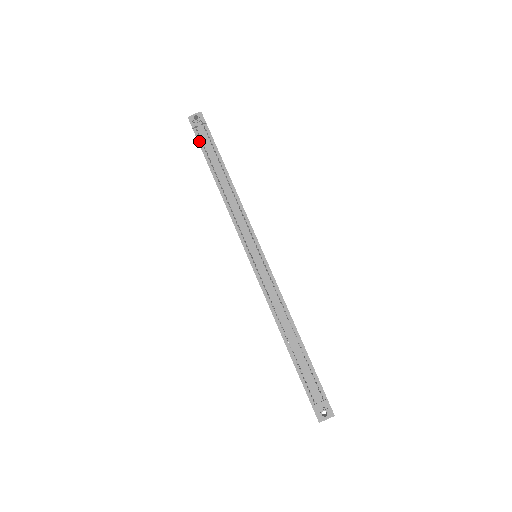
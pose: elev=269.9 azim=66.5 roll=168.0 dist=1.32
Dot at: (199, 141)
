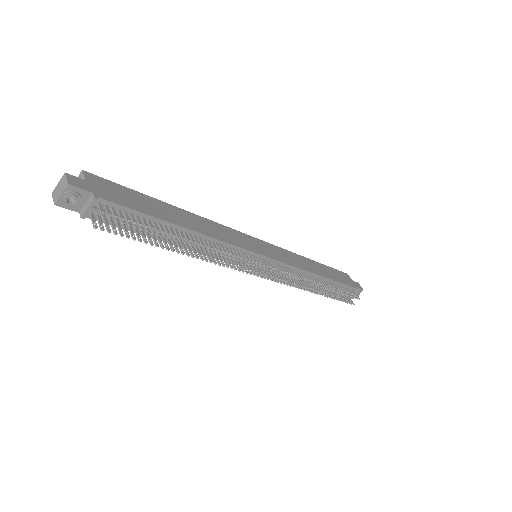
Dot at: (108, 223)
